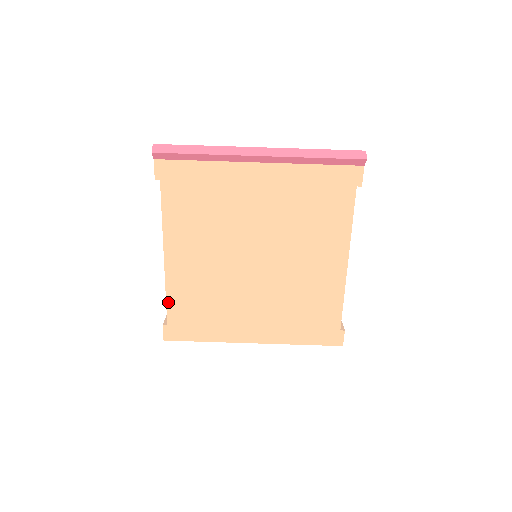
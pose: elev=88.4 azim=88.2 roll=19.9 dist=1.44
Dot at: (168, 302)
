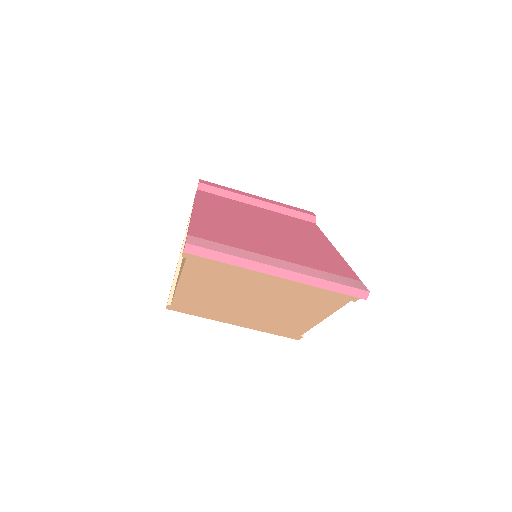
Dot at: (174, 299)
